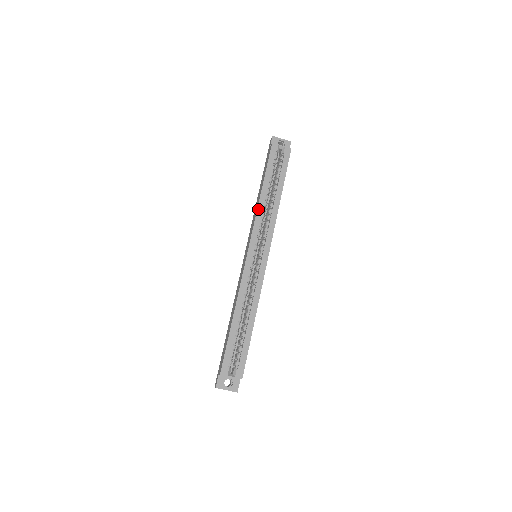
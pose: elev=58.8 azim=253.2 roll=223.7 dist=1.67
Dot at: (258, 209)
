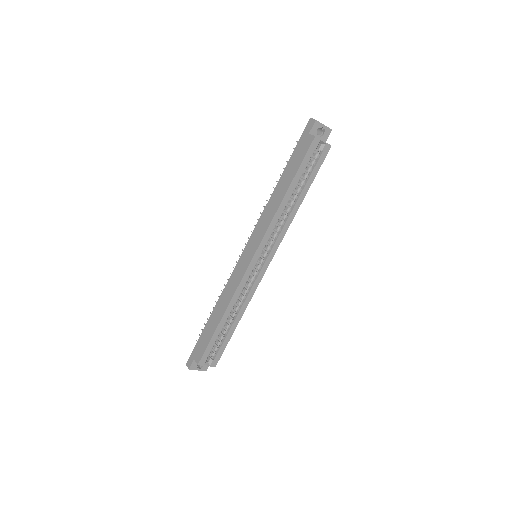
Dot at: (276, 215)
